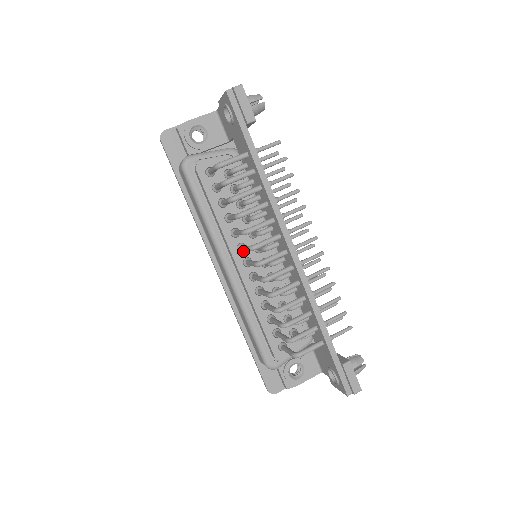
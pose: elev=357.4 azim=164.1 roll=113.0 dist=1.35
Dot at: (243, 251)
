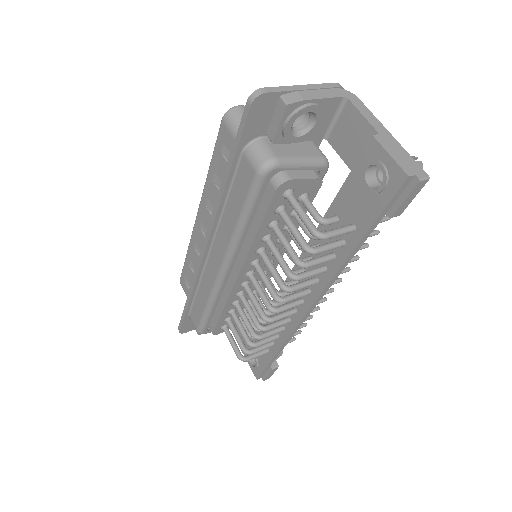
Dot at: occluded
